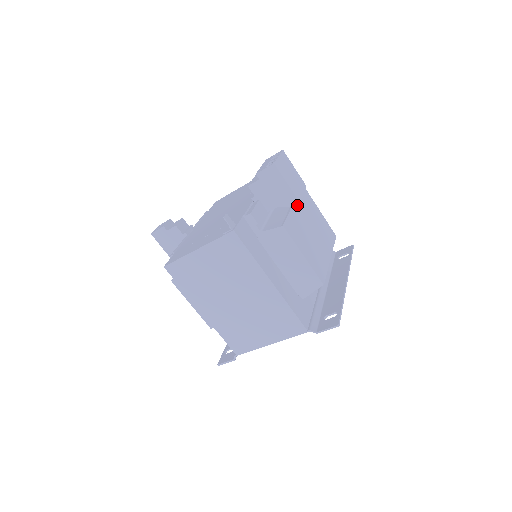
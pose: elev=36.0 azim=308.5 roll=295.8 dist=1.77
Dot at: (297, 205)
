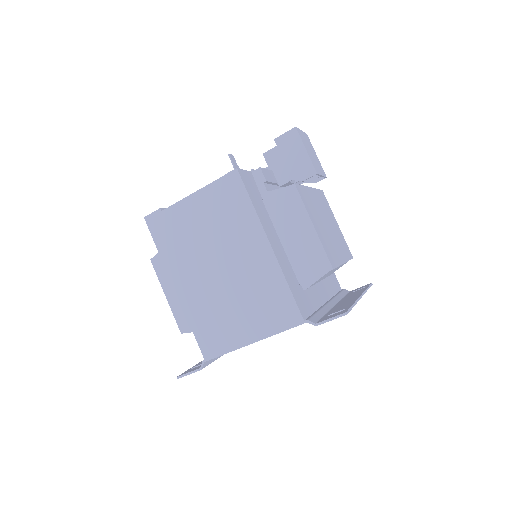
Dot at: (313, 193)
